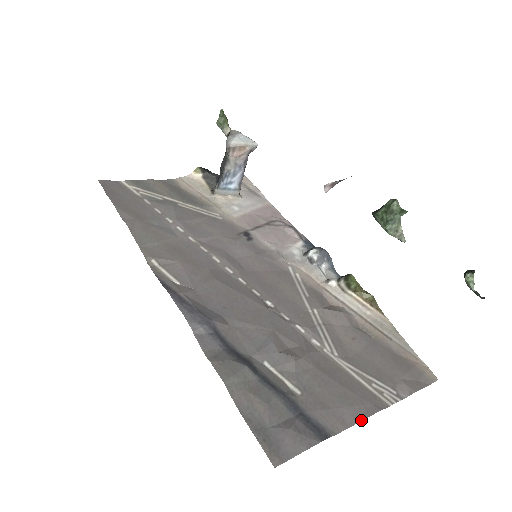
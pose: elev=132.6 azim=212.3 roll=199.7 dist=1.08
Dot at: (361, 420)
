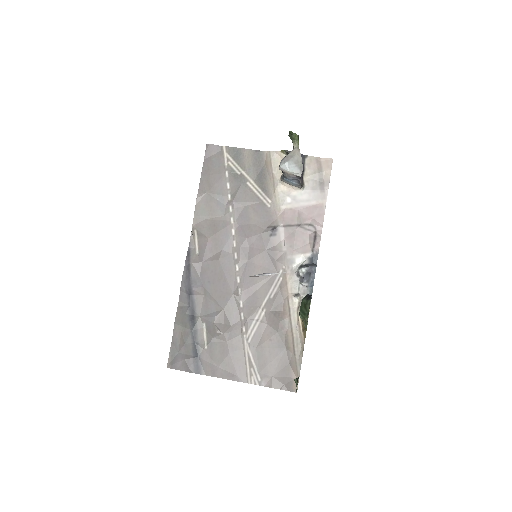
Dot at: (224, 378)
